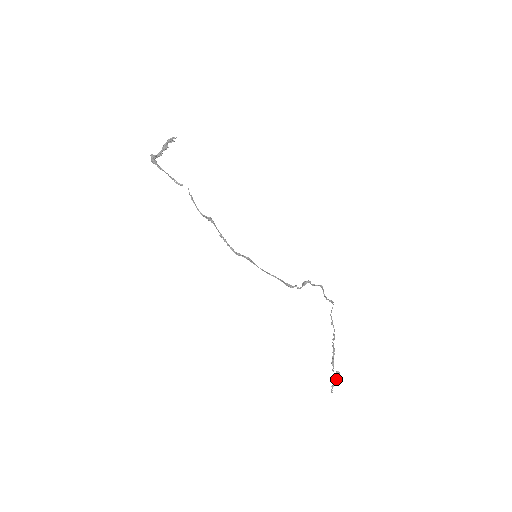
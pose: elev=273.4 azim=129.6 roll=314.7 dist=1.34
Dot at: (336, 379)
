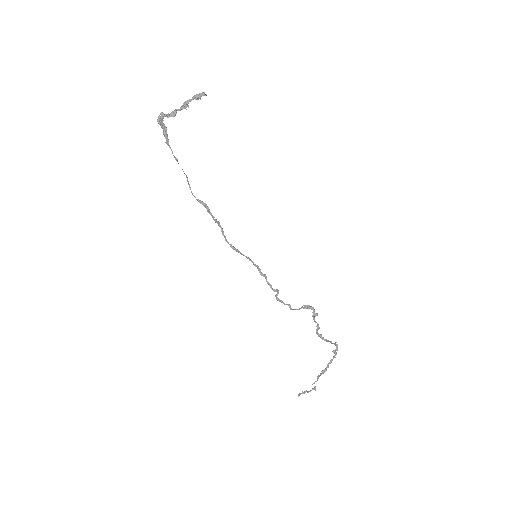
Dot at: (308, 391)
